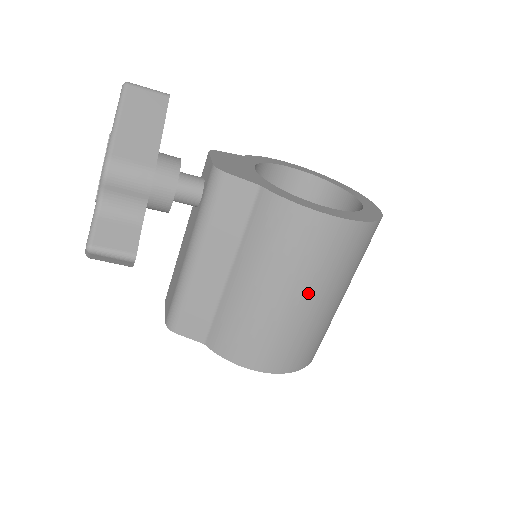
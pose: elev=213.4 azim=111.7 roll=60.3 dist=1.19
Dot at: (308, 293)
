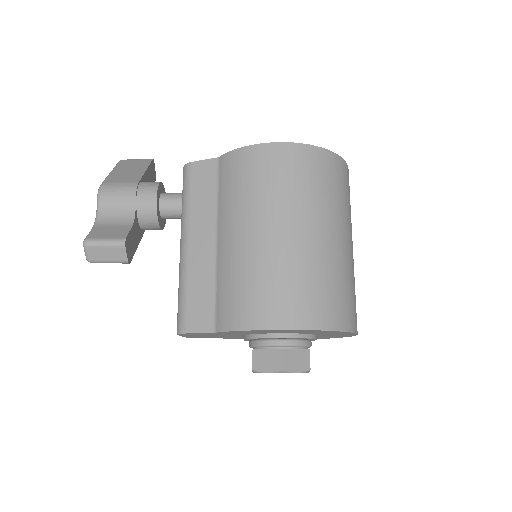
Dot at: (290, 220)
